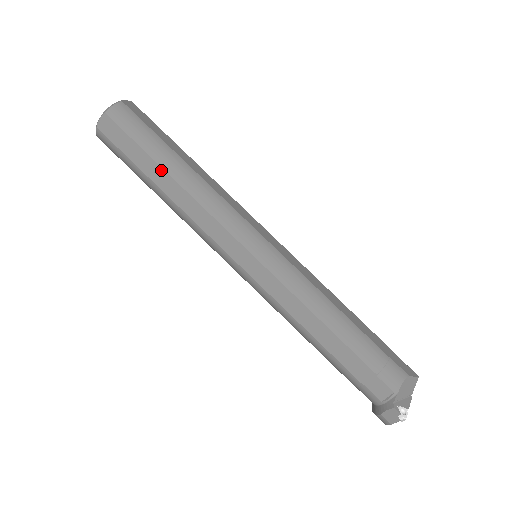
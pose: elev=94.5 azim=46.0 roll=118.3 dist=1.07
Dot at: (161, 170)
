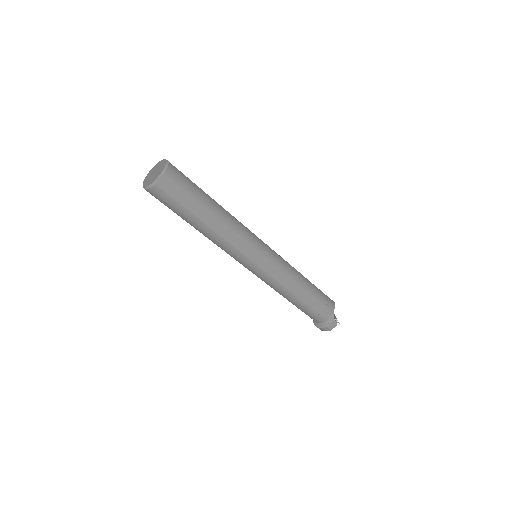
Dot at: (207, 211)
